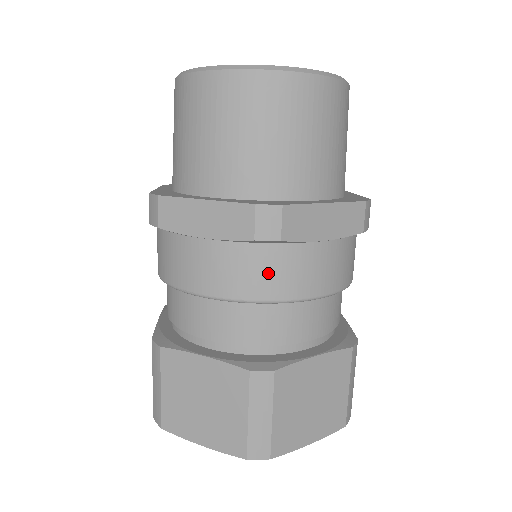
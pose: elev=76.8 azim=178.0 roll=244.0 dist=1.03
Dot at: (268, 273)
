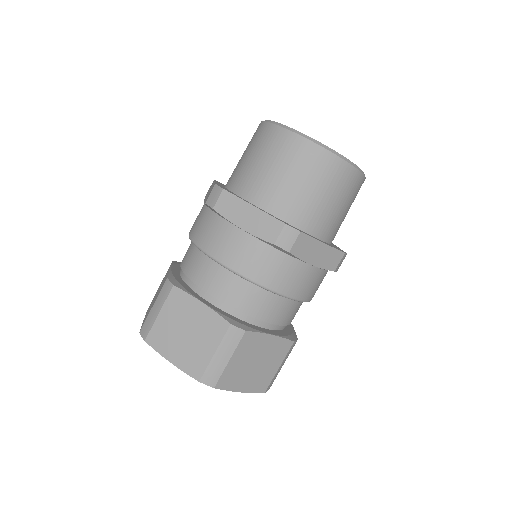
Dot at: (206, 230)
